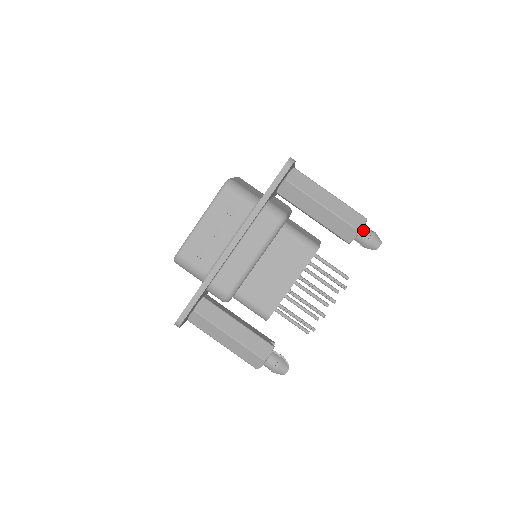
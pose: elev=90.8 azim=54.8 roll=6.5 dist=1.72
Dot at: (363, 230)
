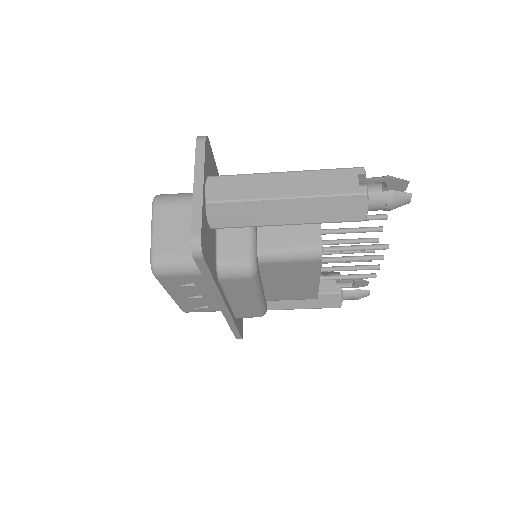
Dot at: (370, 204)
